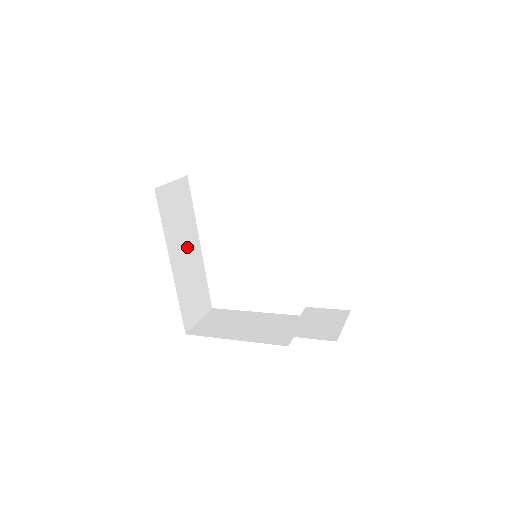
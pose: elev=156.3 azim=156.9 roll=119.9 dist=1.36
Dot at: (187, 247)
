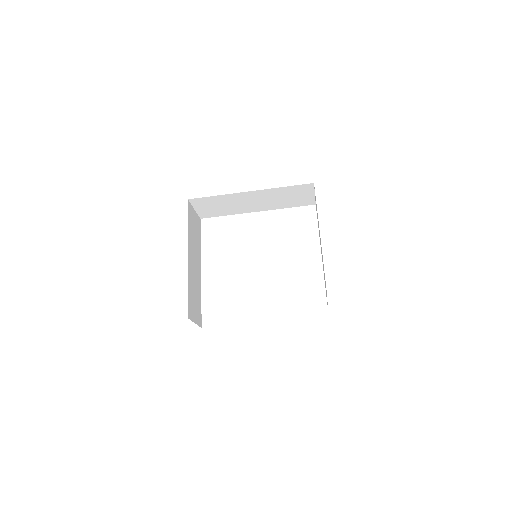
Dot at: (195, 259)
